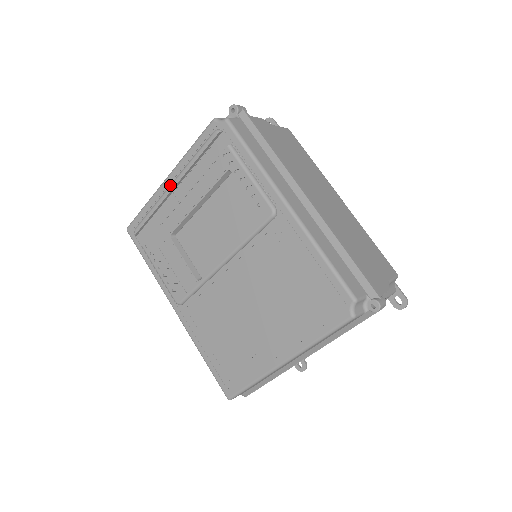
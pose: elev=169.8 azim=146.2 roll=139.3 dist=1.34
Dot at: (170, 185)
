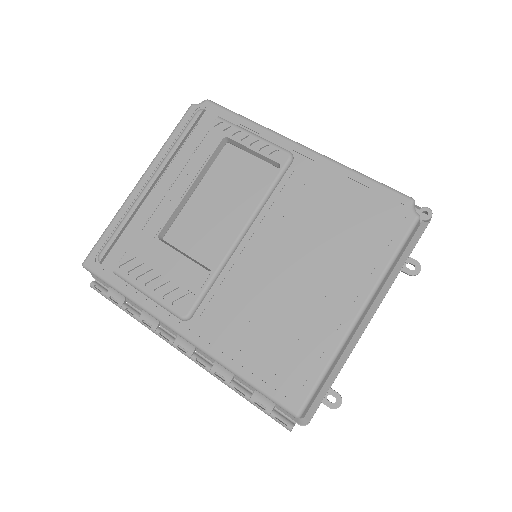
Dot at: (148, 182)
